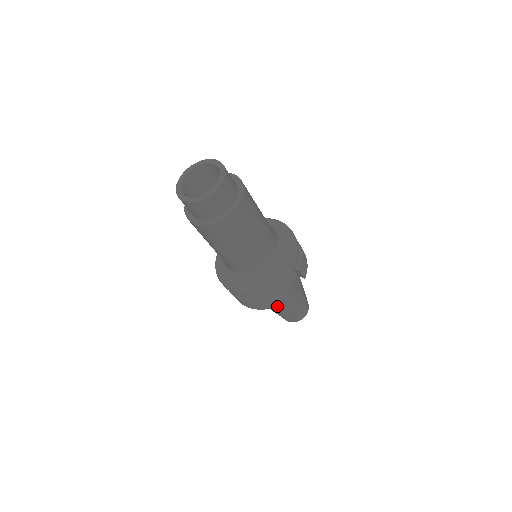
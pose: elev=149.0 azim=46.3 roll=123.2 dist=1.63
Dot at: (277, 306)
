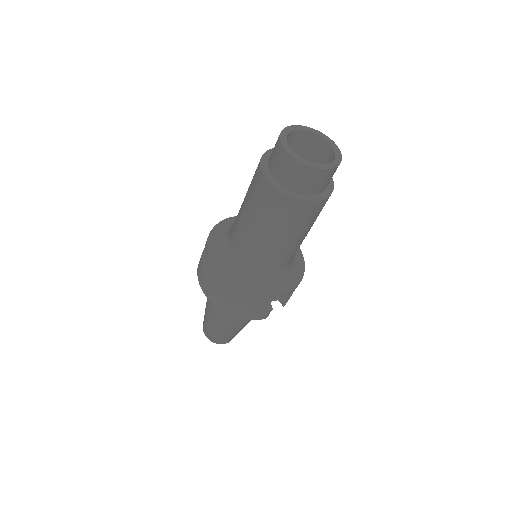
Dot at: (230, 318)
